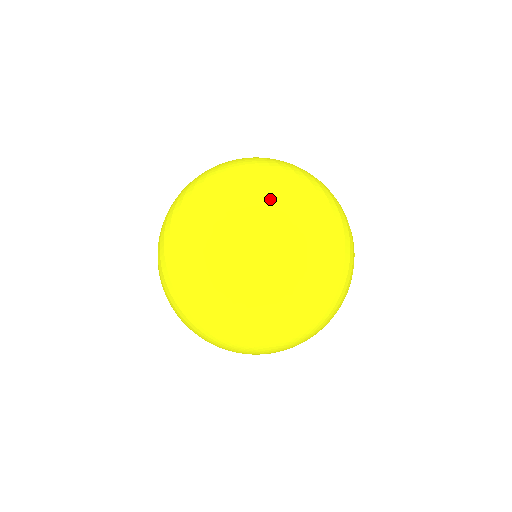
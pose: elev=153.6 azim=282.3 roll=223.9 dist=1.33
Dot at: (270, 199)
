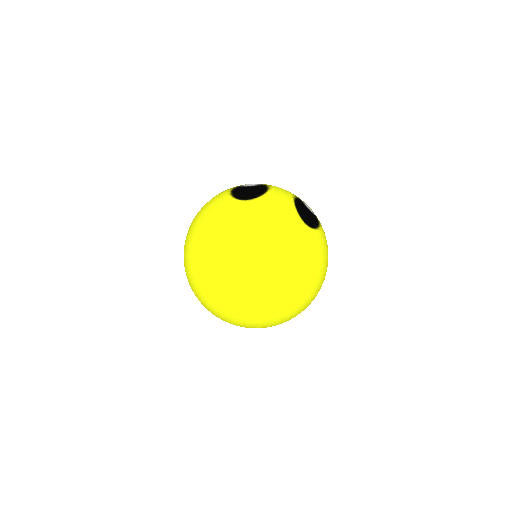
Dot at: occluded
